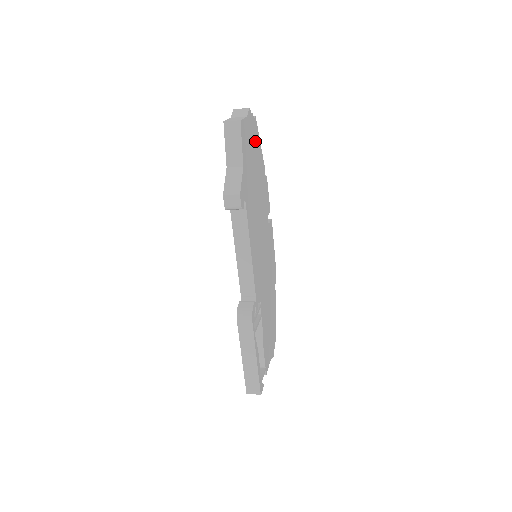
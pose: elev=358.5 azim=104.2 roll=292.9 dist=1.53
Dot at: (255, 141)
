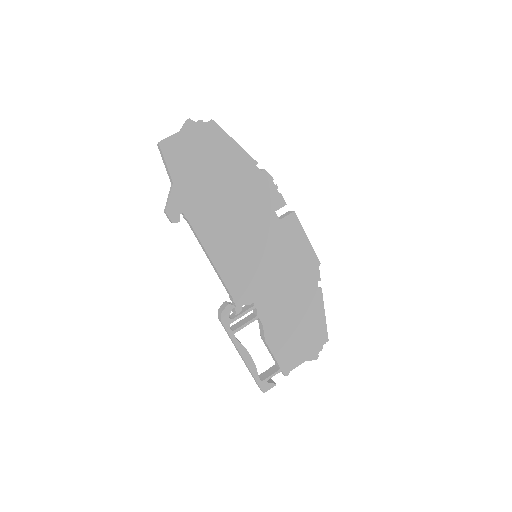
Dot at: (214, 145)
